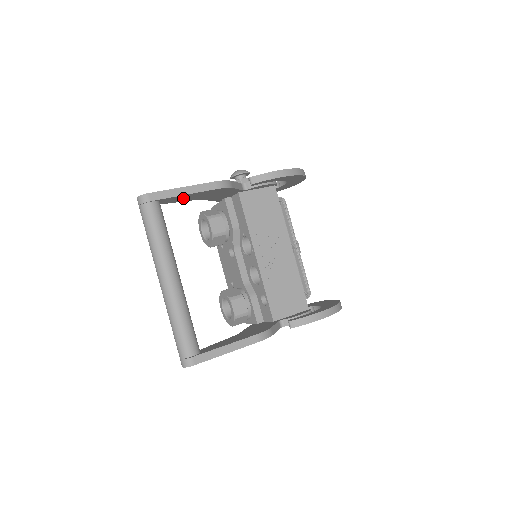
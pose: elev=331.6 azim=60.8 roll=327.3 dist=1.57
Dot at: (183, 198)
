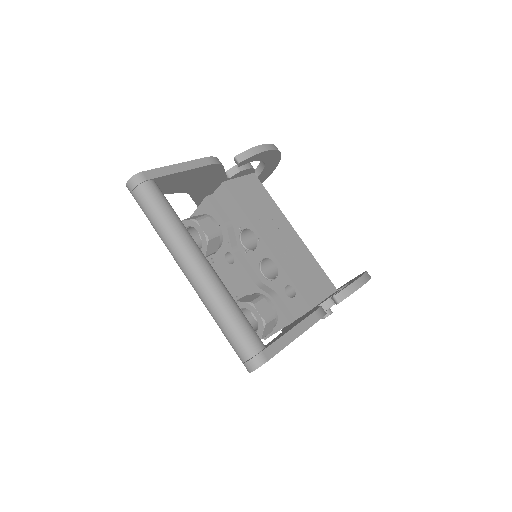
Dot at: (176, 183)
